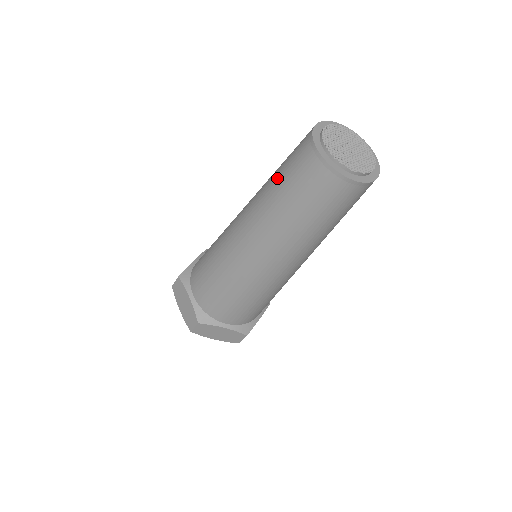
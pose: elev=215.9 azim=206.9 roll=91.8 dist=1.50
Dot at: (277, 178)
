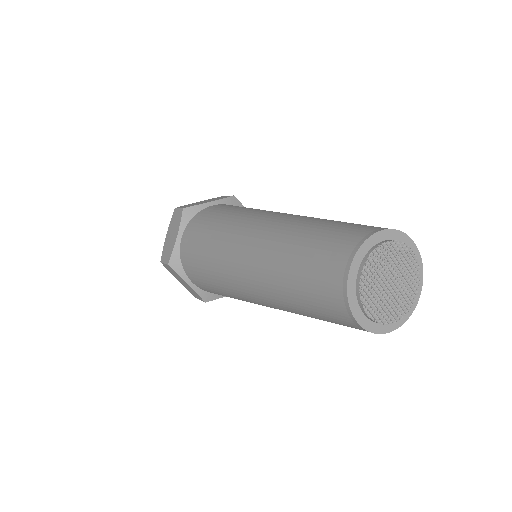
Dot at: (304, 238)
